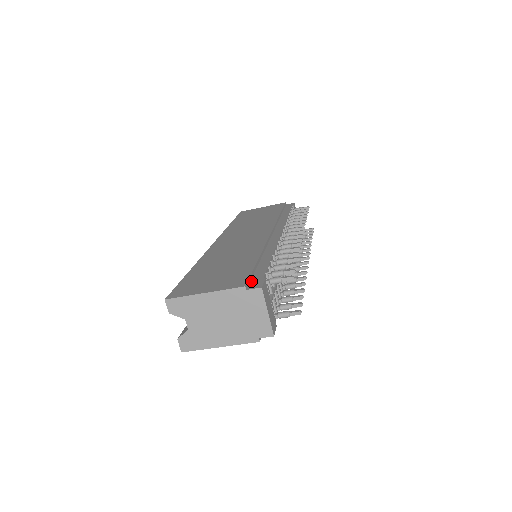
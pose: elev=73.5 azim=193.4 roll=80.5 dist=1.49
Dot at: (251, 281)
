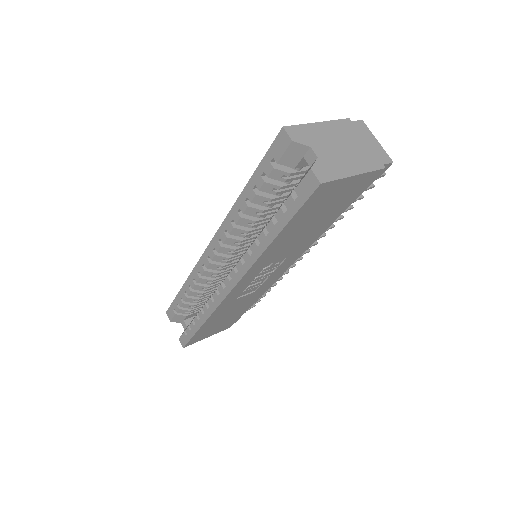
Dot at: occluded
